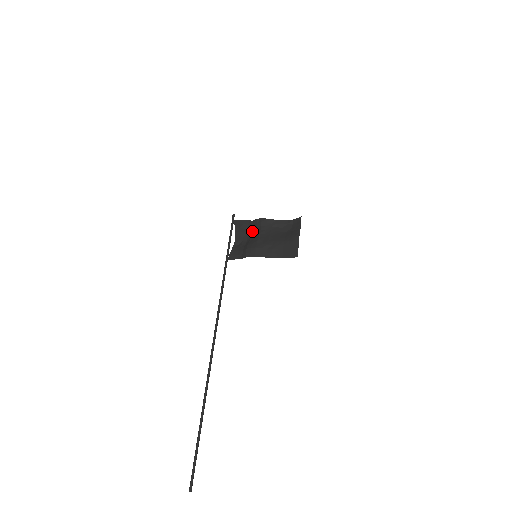
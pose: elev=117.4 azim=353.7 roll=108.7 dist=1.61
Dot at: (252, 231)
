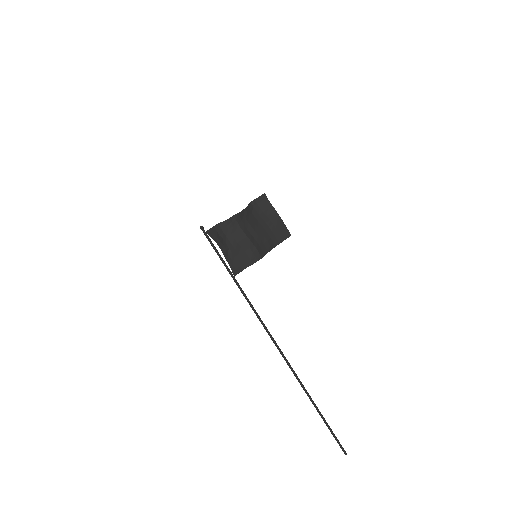
Dot at: (231, 233)
